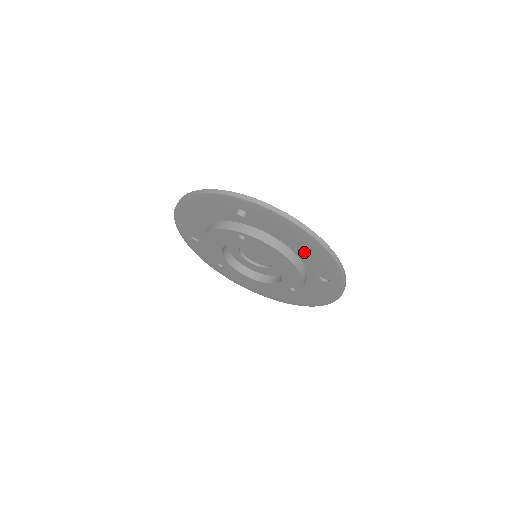
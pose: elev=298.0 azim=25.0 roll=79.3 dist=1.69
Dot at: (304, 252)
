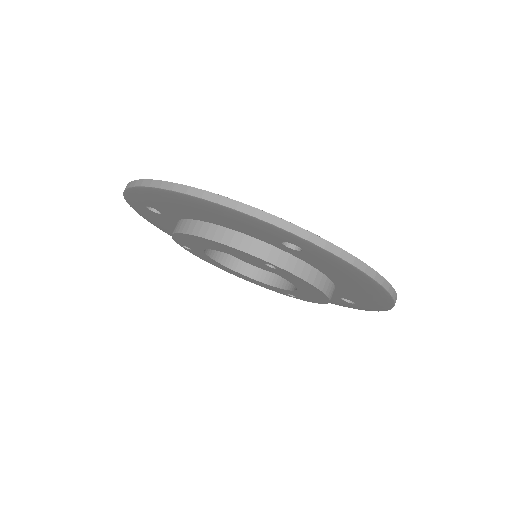
Dot at: (352, 290)
